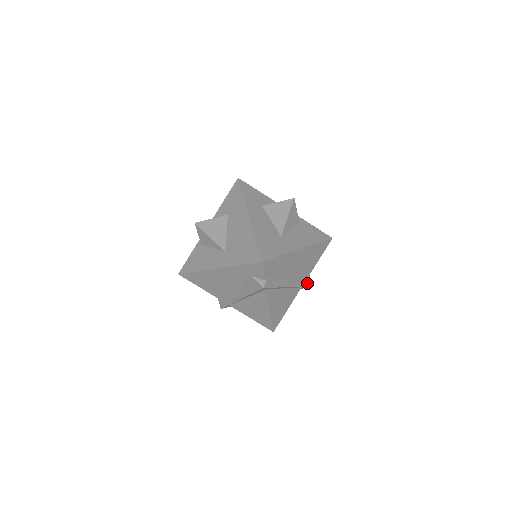
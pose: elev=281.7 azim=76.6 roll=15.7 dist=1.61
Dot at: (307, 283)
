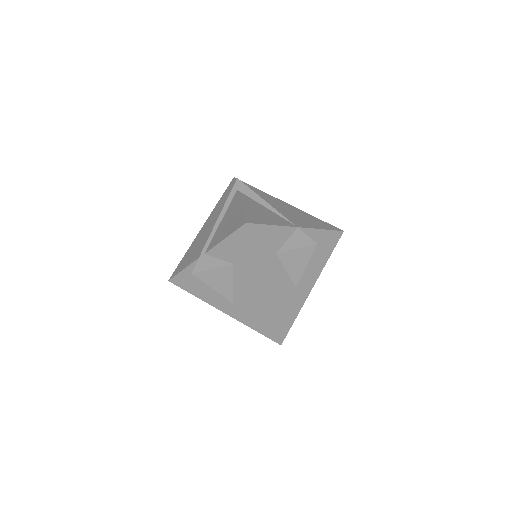
Dot at: occluded
